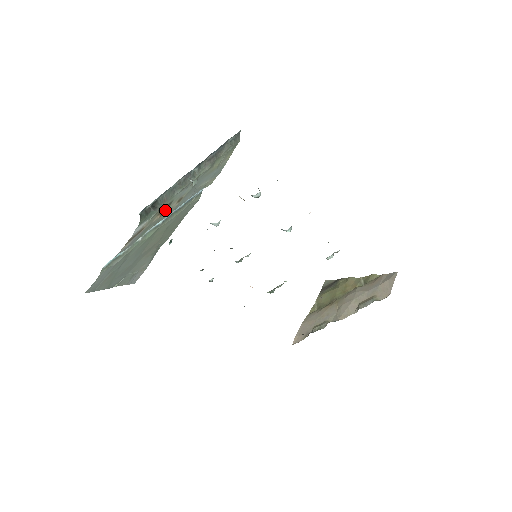
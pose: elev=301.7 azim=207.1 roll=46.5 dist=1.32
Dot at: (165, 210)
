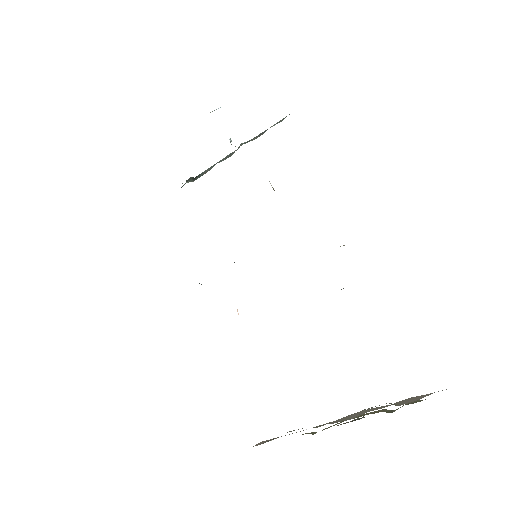
Dot at: occluded
